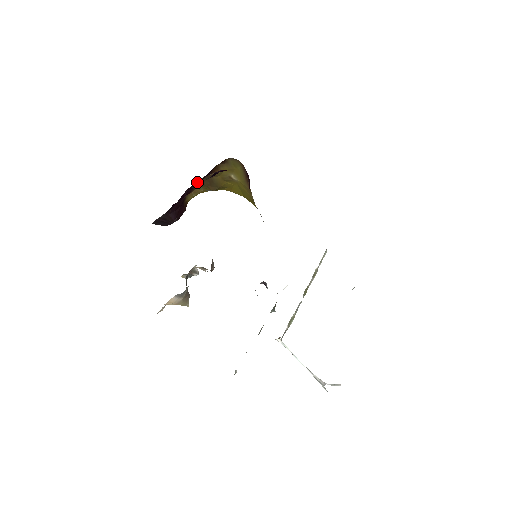
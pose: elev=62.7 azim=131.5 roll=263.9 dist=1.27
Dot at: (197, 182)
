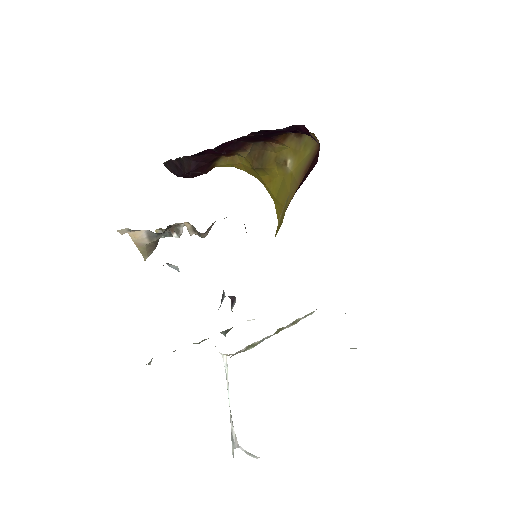
Dot at: (248, 144)
